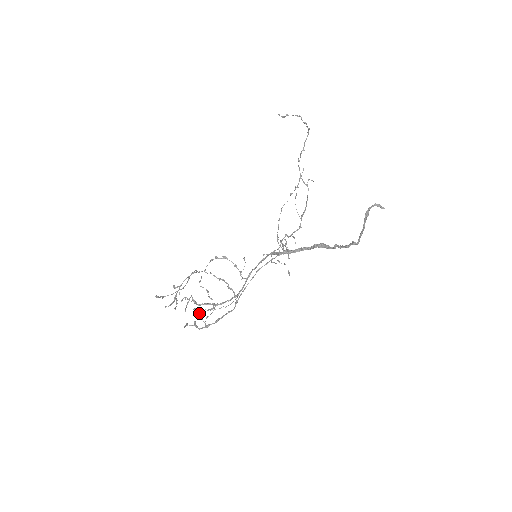
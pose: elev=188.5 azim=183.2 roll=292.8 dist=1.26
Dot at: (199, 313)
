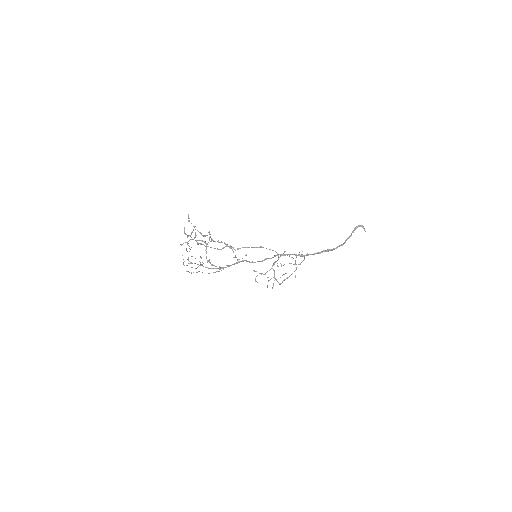
Dot at: (210, 236)
